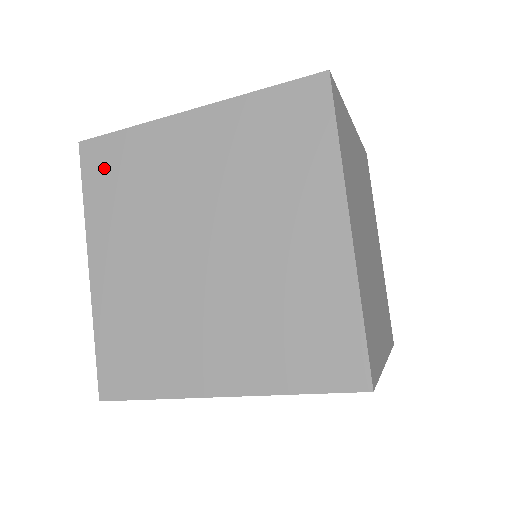
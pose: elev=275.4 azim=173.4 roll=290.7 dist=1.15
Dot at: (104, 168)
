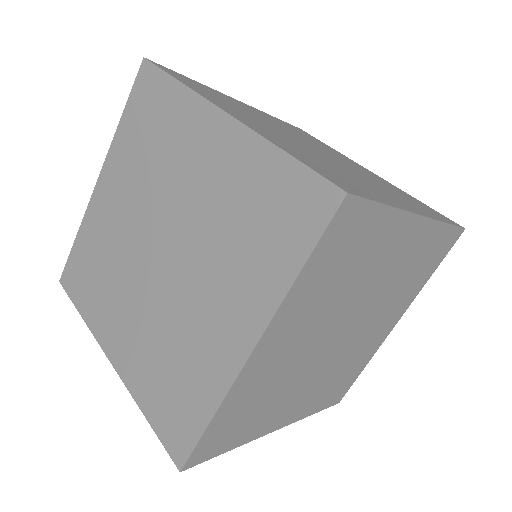
Dot at: (79, 279)
